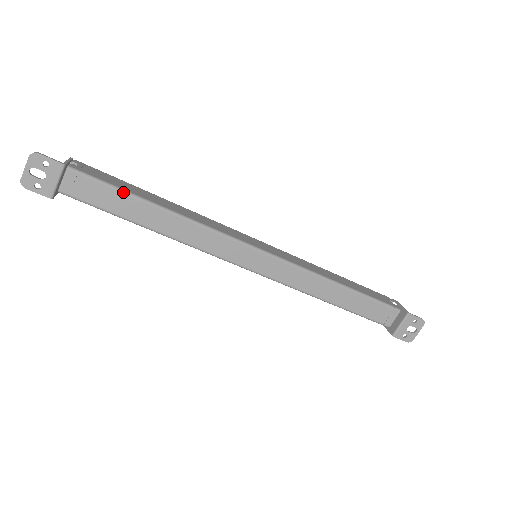
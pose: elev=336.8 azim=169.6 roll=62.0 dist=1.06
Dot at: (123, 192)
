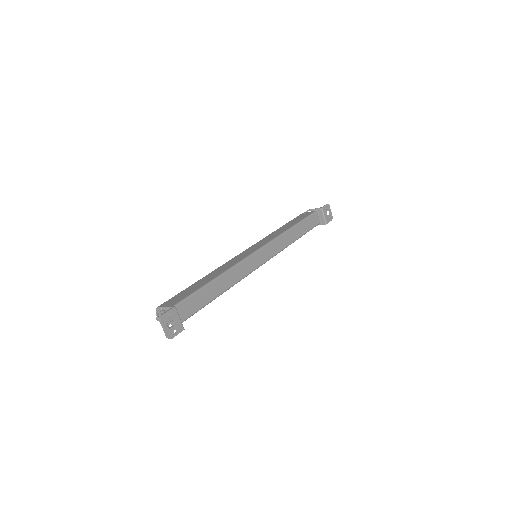
Dot at: (198, 291)
